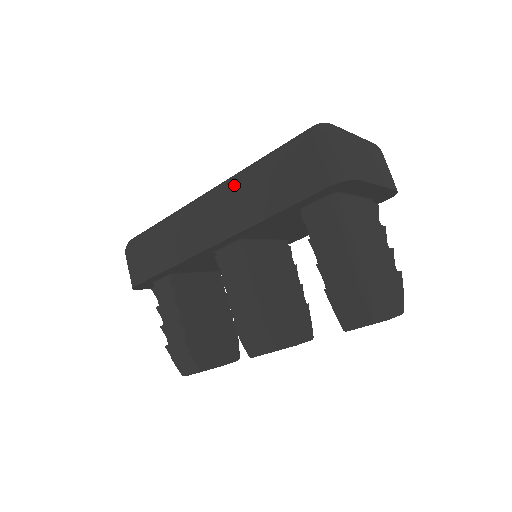
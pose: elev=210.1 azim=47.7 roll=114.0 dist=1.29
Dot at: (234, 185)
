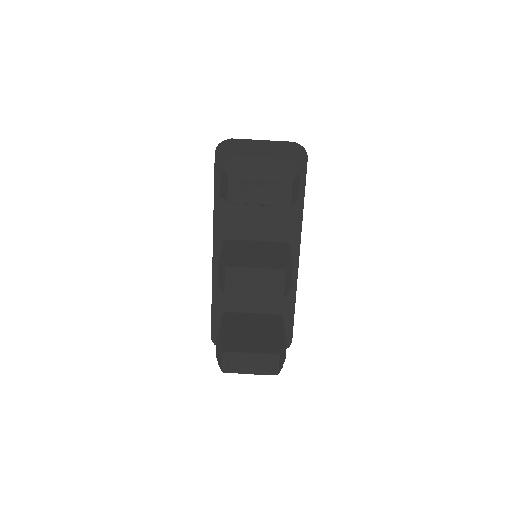
Dot at: occluded
